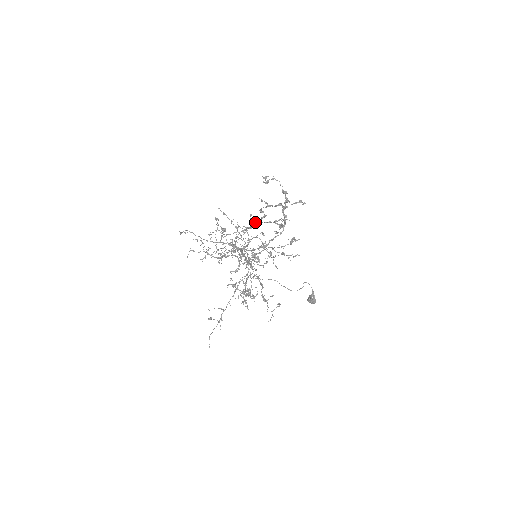
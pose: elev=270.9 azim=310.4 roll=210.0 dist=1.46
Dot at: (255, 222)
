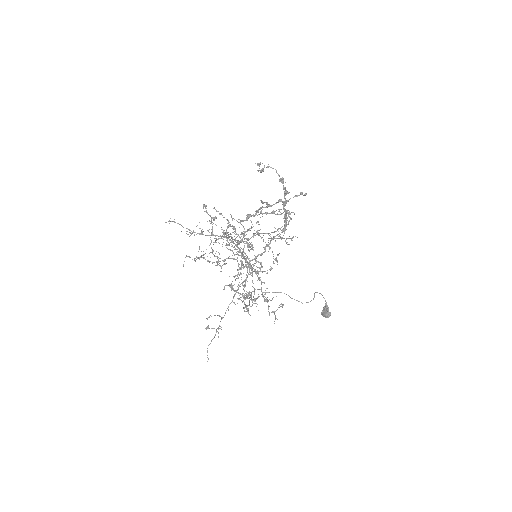
Dot at: (251, 215)
